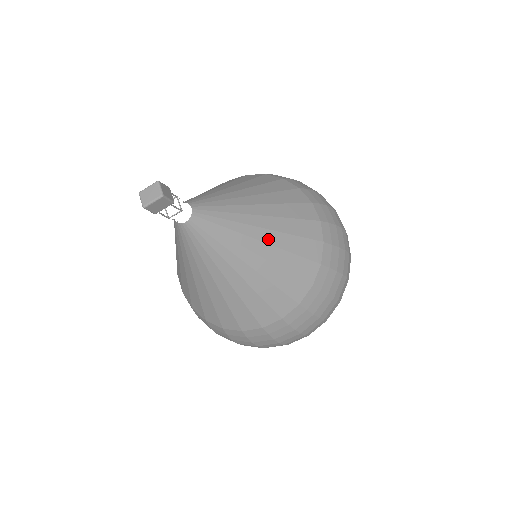
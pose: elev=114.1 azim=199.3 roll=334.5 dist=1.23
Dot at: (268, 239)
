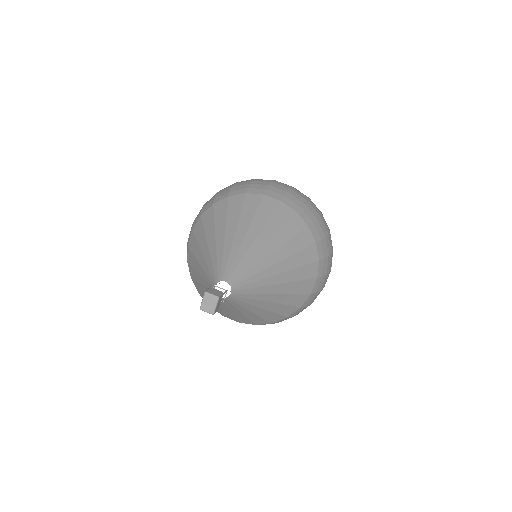
Dot at: (273, 247)
